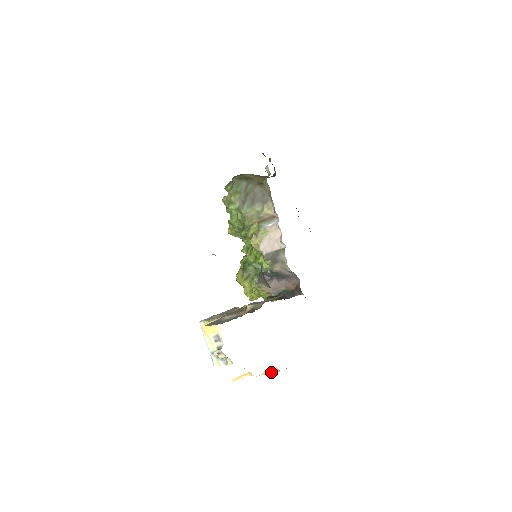
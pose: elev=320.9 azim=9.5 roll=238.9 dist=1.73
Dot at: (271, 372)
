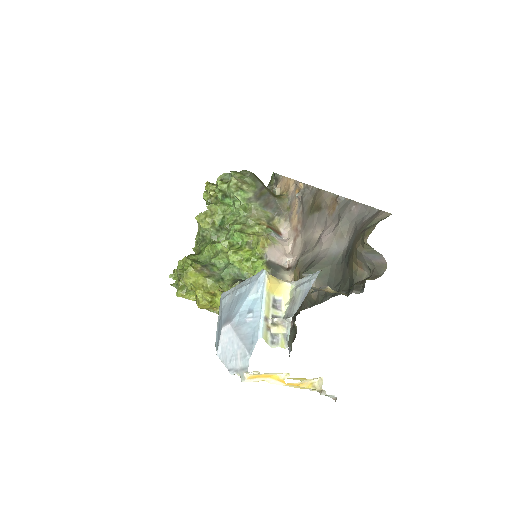
Dot at: (306, 386)
